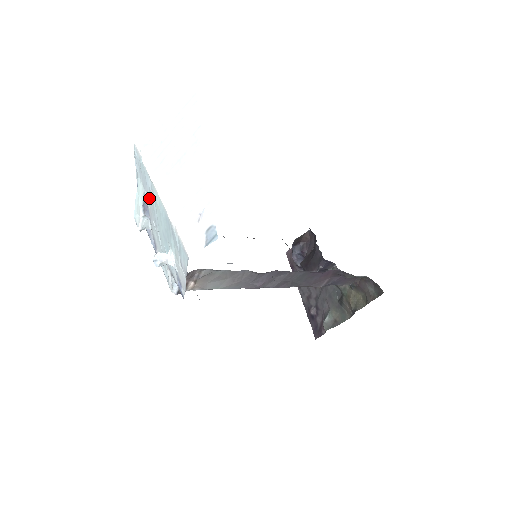
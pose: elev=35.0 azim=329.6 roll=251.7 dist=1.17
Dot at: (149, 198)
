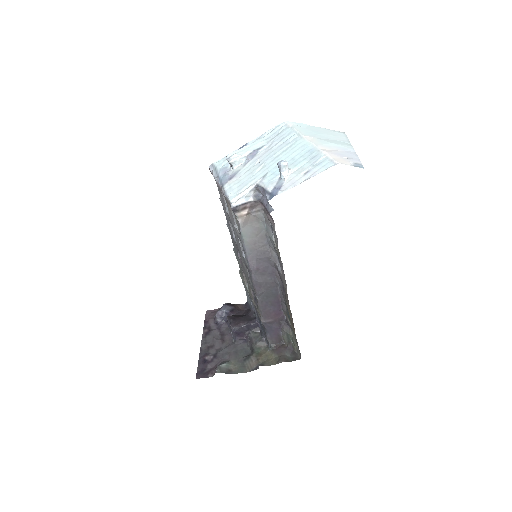
Dot at: (275, 146)
